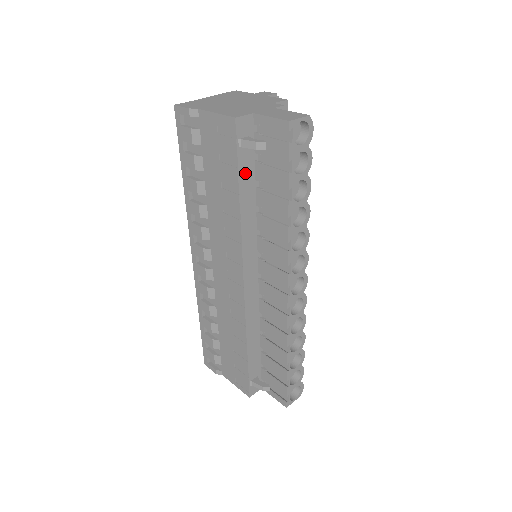
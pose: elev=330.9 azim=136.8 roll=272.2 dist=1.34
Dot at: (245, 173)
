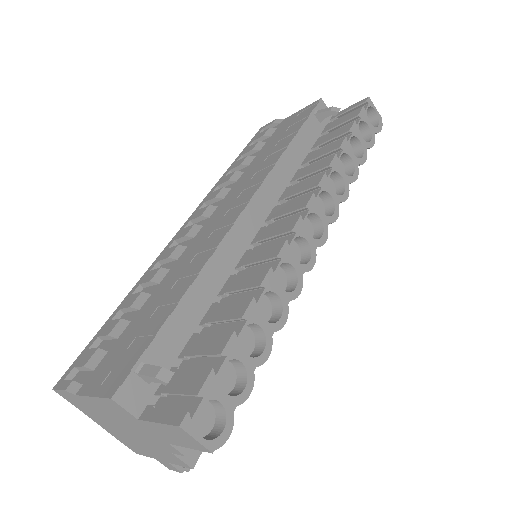
Dot at: (307, 133)
